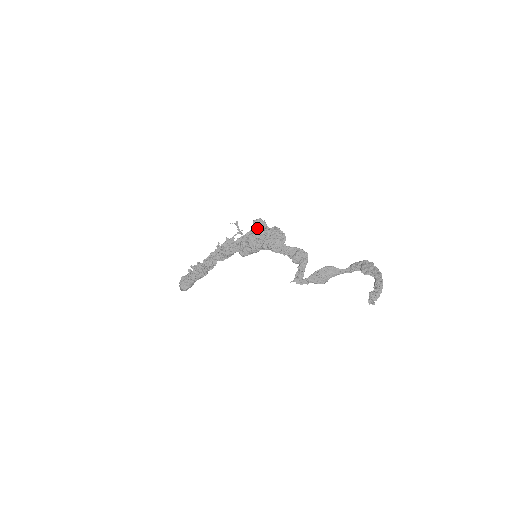
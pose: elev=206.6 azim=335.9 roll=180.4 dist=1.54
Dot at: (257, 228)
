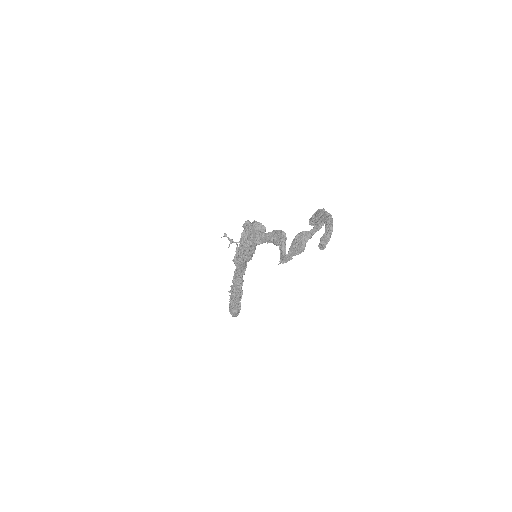
Dot at: occluded
